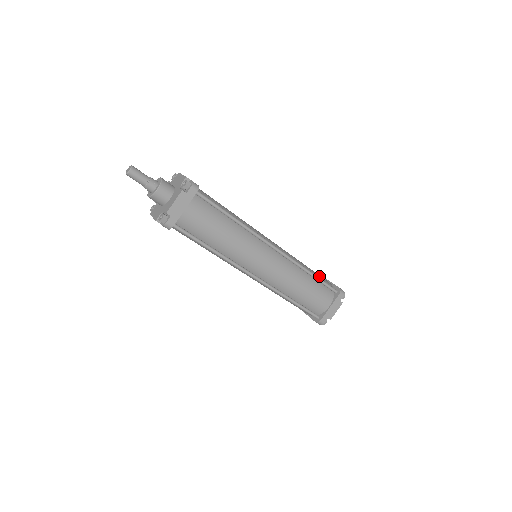
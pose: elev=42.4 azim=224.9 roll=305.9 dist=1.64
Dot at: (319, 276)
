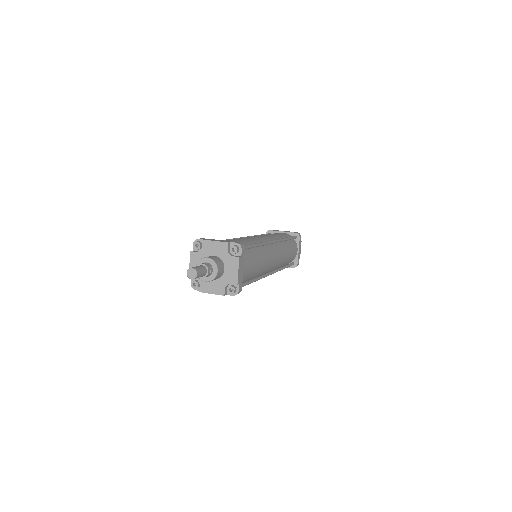
Dot at: (292, 257)
